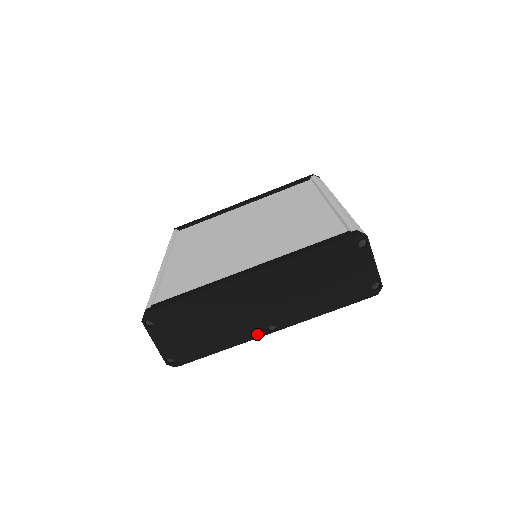
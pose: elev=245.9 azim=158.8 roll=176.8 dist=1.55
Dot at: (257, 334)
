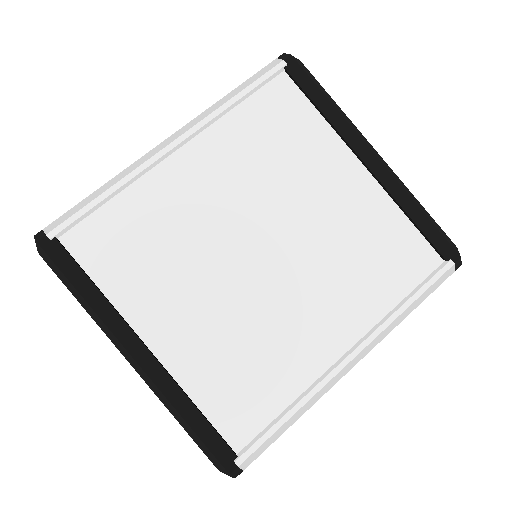
Dot at: occluded
